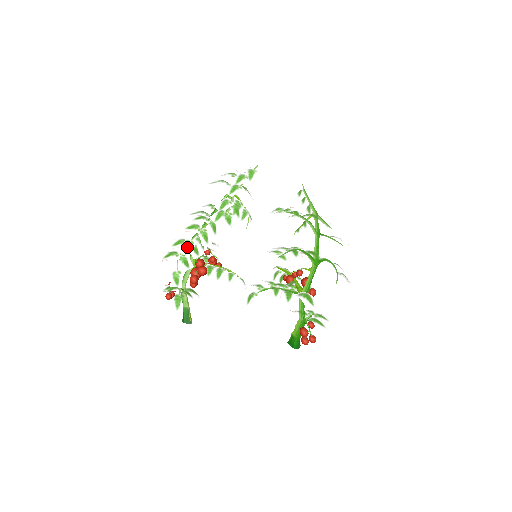
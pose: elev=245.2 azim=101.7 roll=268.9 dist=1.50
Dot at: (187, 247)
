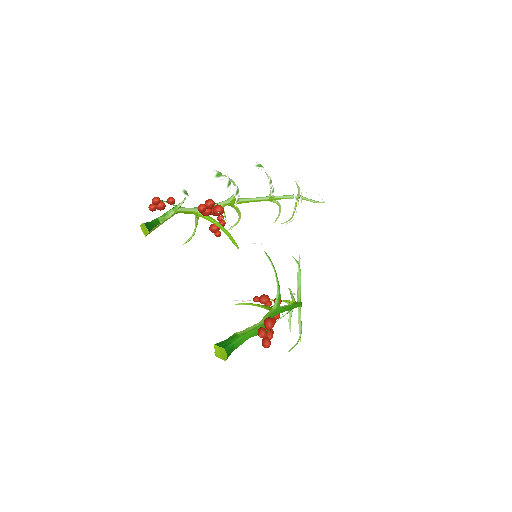
Dot at: (261, 165)
